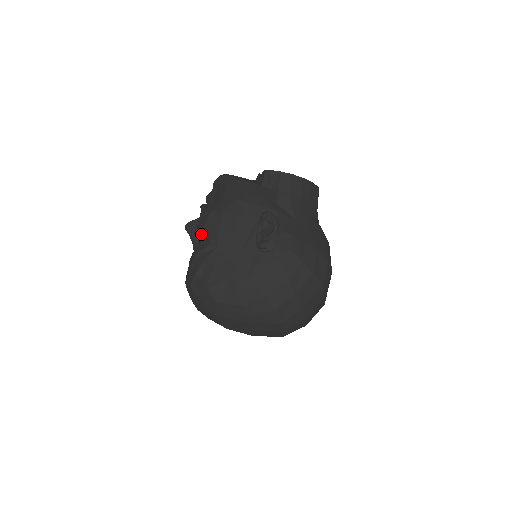
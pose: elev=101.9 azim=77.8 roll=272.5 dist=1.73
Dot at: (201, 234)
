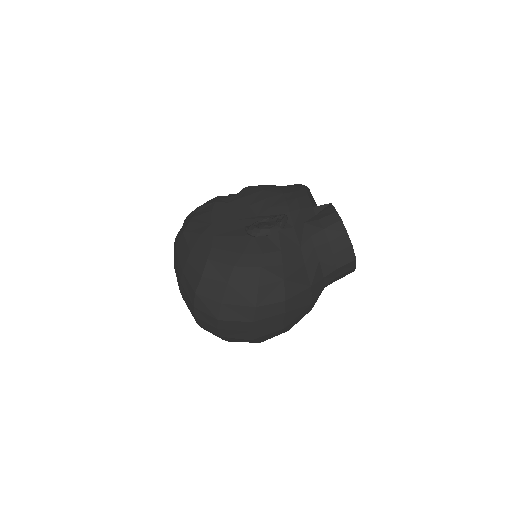
Dot at: occluded
